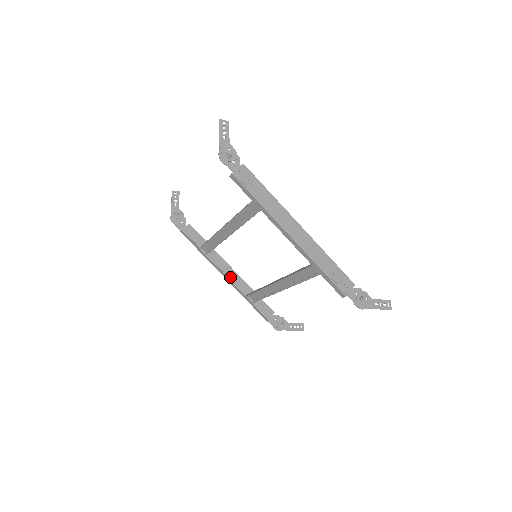
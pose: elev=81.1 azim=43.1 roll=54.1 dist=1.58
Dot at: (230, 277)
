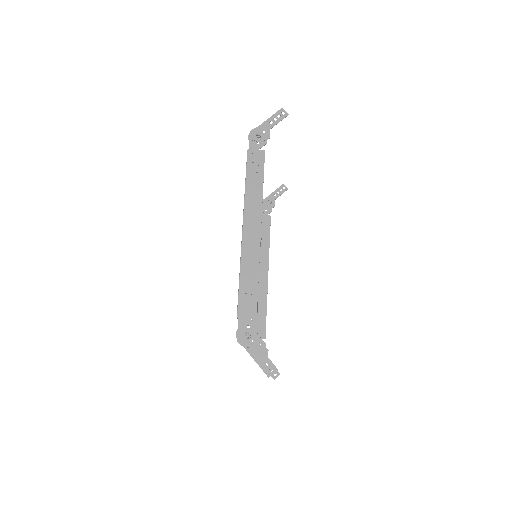
Dot at: (259, 278)
